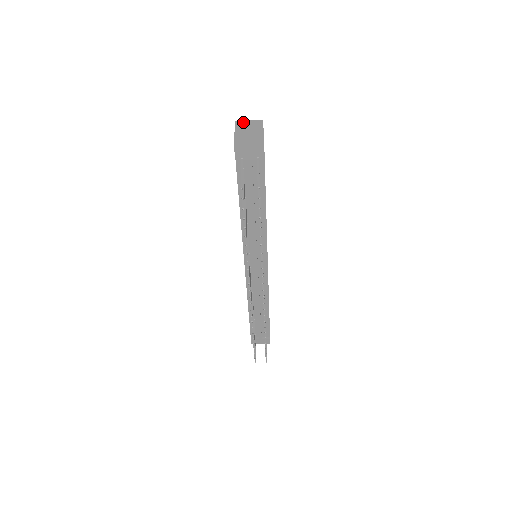
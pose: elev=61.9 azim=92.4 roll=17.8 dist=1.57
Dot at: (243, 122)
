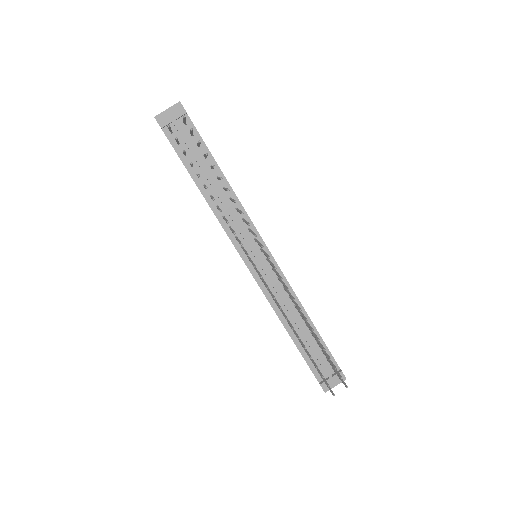
Dot at: occluded
